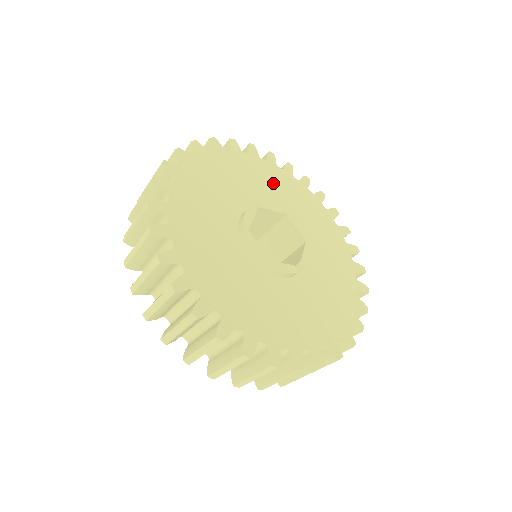
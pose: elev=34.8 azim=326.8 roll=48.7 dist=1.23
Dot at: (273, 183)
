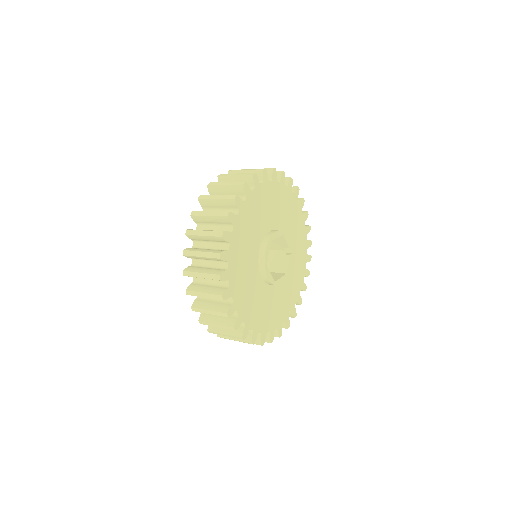
Dot at: (247, 231)
